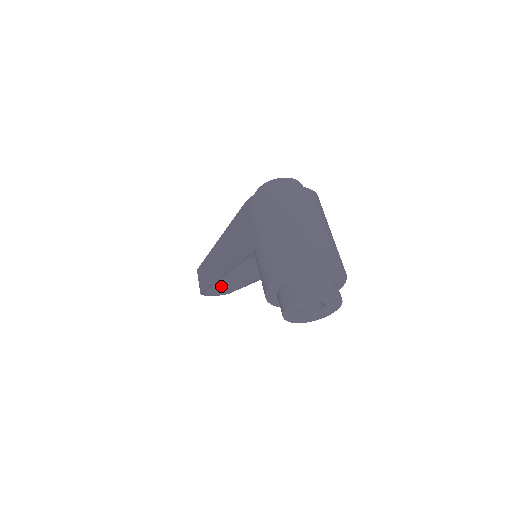
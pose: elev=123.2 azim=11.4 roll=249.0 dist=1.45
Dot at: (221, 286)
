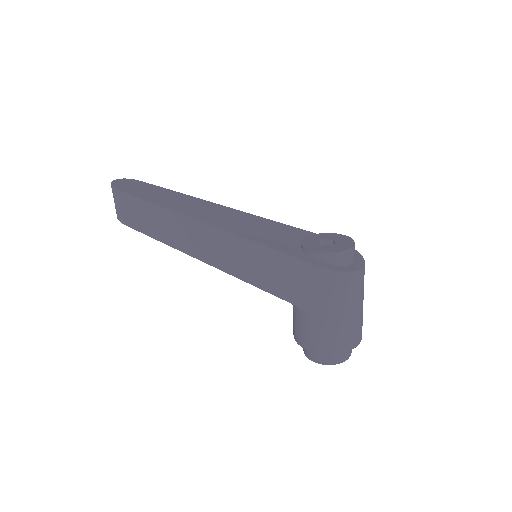
Dot at: occluded
